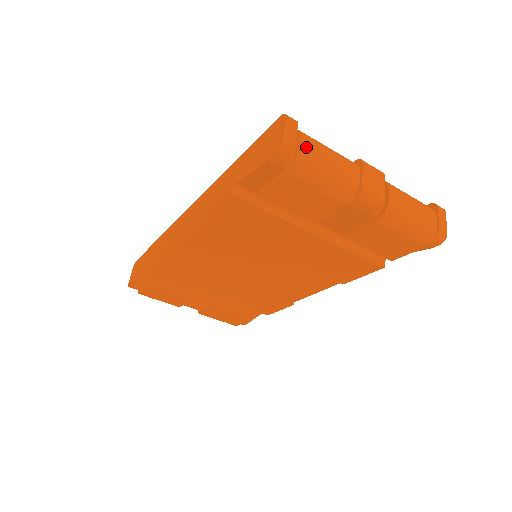
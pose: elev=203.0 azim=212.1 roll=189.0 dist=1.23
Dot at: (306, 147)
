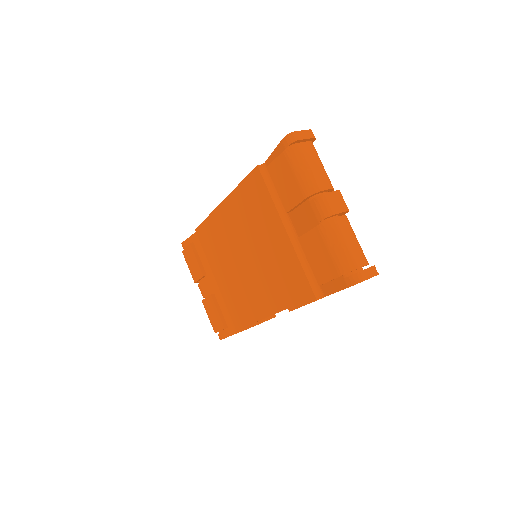
Dot at: (306, 146)
